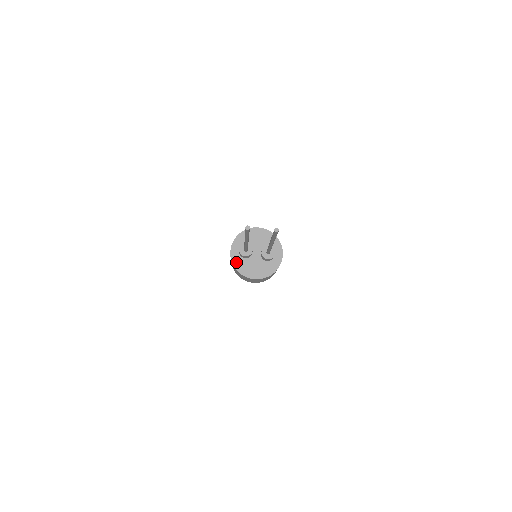
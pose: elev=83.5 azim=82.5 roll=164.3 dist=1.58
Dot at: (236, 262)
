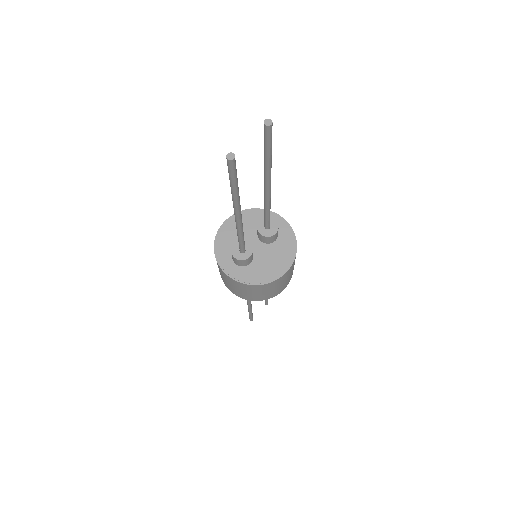
Dot at: (246, 278)
